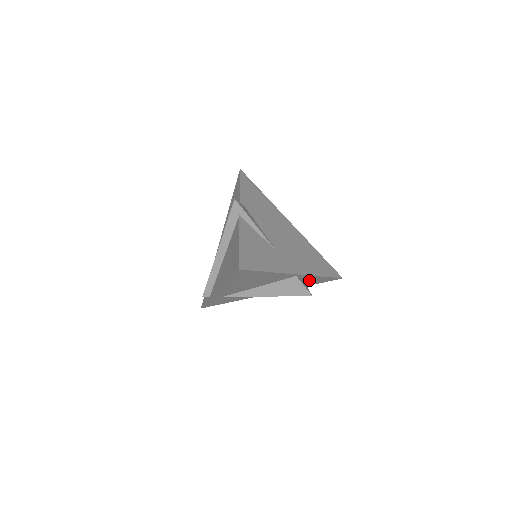
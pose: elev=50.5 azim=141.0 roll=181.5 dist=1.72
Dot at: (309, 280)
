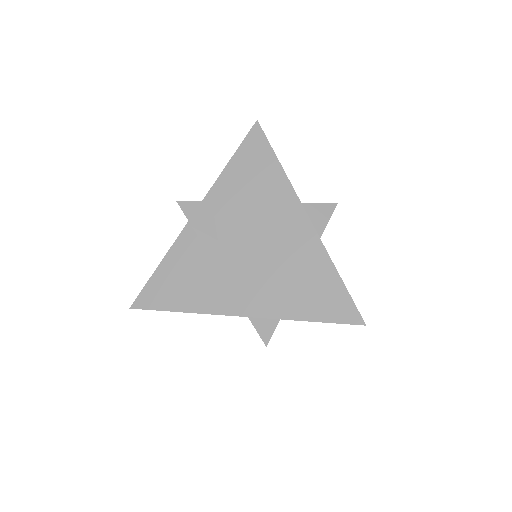
Dot at: occluded
